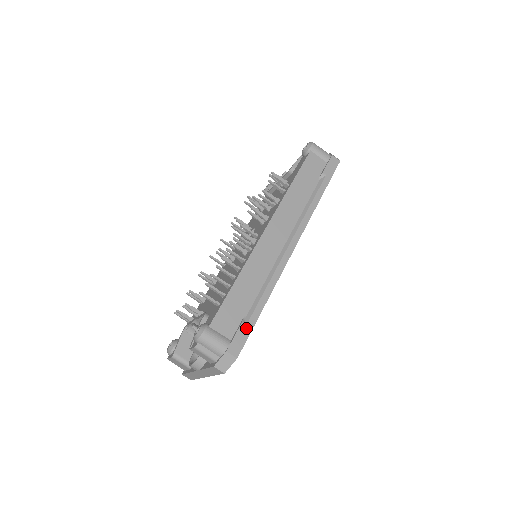
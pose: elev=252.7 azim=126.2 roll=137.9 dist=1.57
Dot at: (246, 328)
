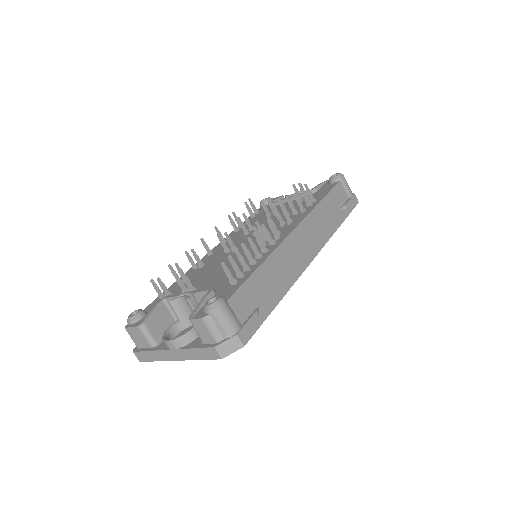
Dot at: (259, 318)
